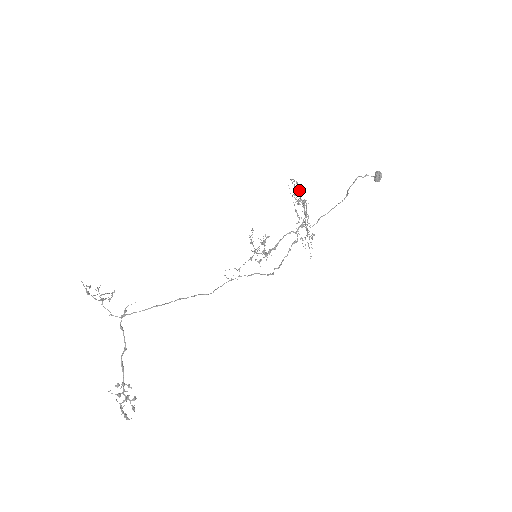
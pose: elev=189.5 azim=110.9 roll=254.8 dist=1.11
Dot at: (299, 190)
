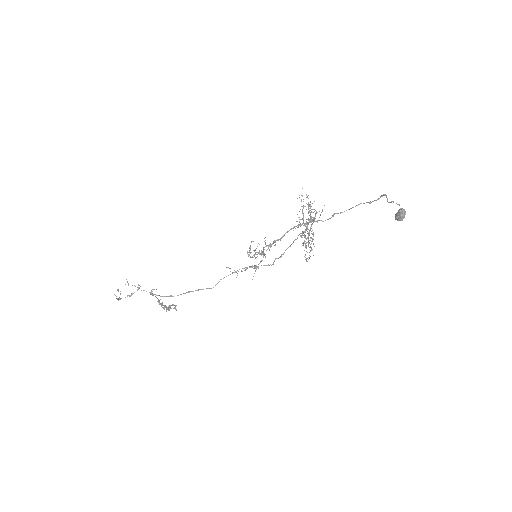
Dot at: occluded
